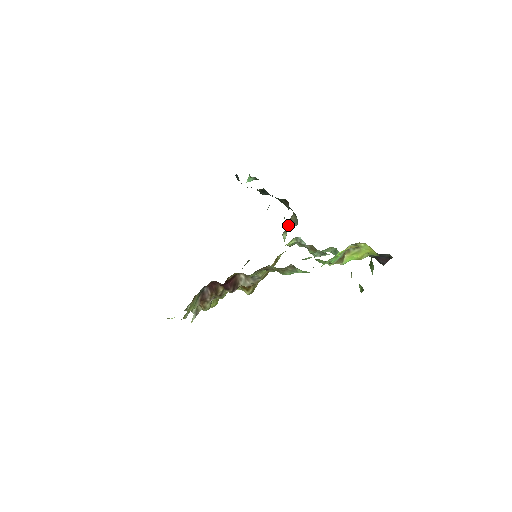
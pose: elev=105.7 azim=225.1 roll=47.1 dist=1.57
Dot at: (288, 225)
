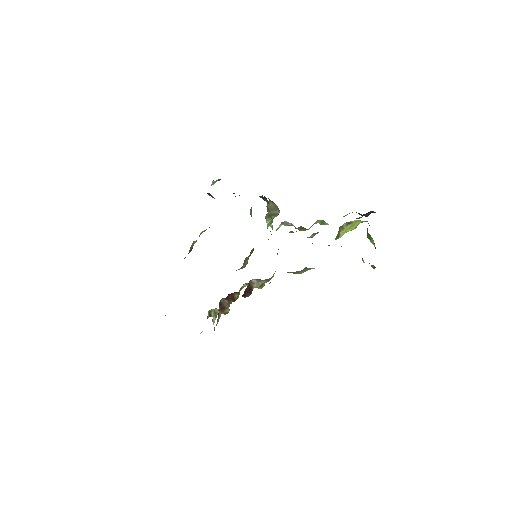
Dot at: (268, 211)
